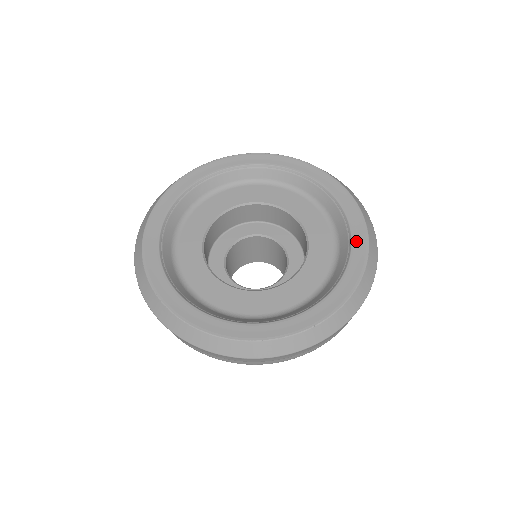
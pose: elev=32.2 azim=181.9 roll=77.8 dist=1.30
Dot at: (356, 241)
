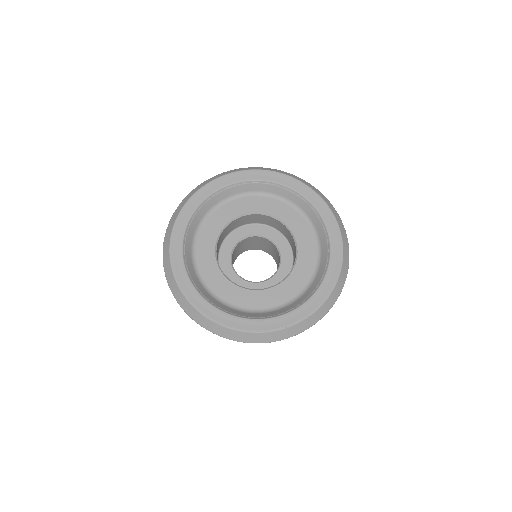
Dot at: (332, 236)
